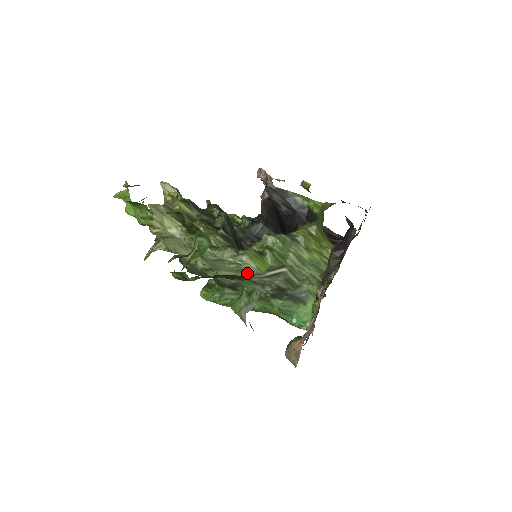
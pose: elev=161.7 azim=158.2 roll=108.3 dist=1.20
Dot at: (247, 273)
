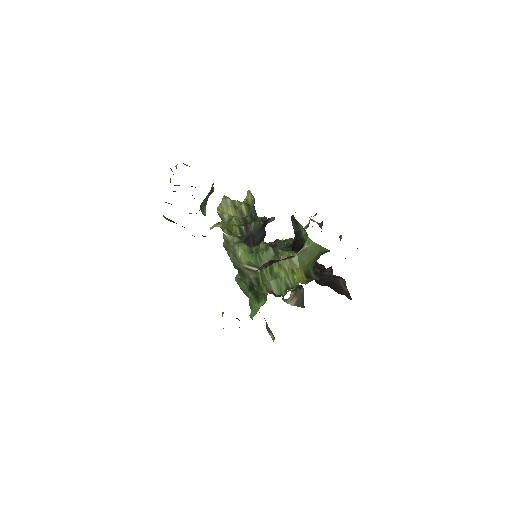
Dot at: (236, 258)
